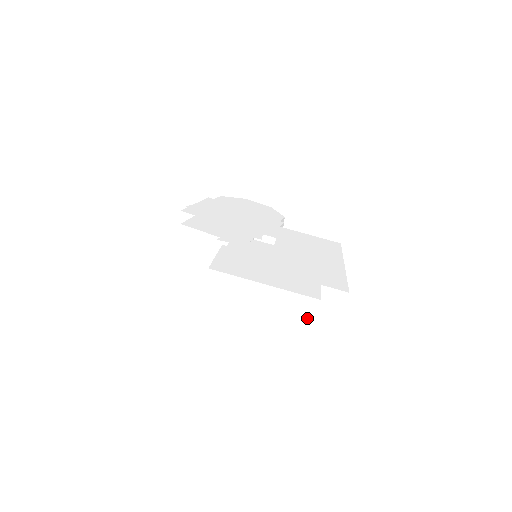
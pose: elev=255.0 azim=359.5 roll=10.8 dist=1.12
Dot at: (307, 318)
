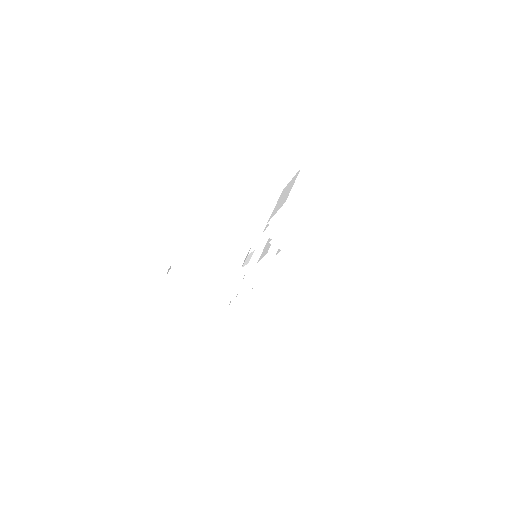
Dot at: (346, 206)
